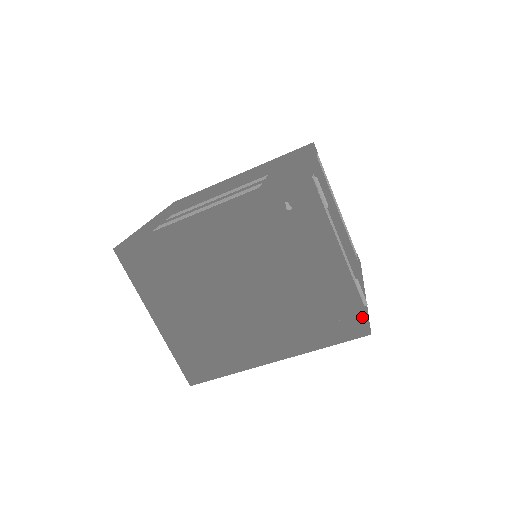
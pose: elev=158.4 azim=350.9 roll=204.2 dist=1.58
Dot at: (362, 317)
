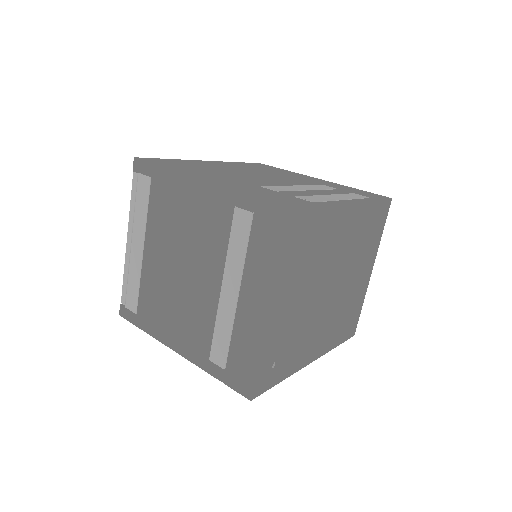
Dot at: occluded
